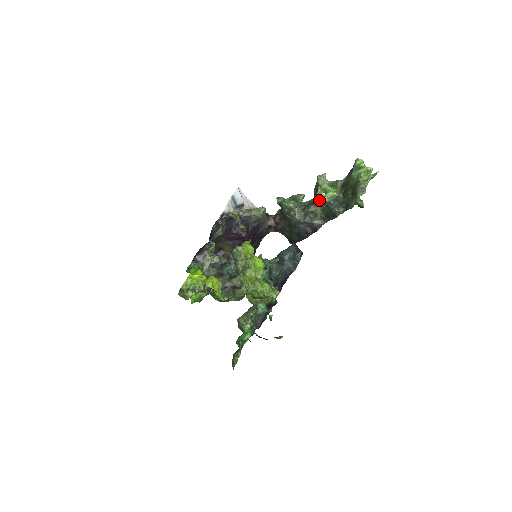
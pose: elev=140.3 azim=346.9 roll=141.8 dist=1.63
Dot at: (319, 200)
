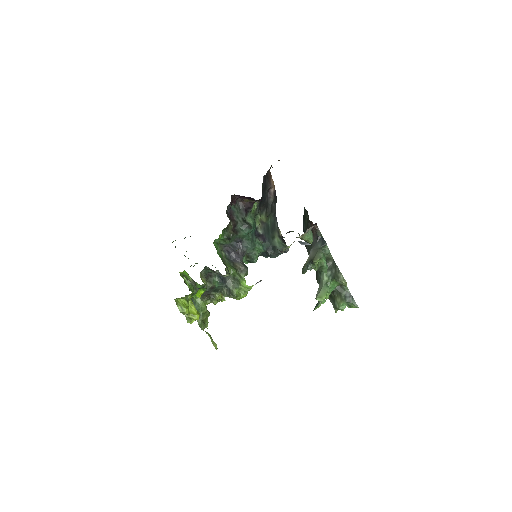
Dot at: (326, 275)
